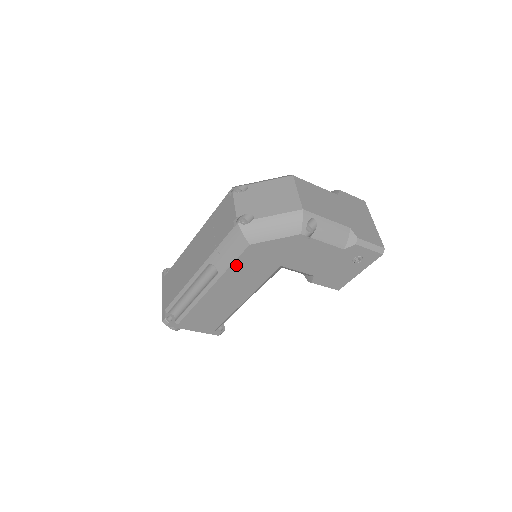
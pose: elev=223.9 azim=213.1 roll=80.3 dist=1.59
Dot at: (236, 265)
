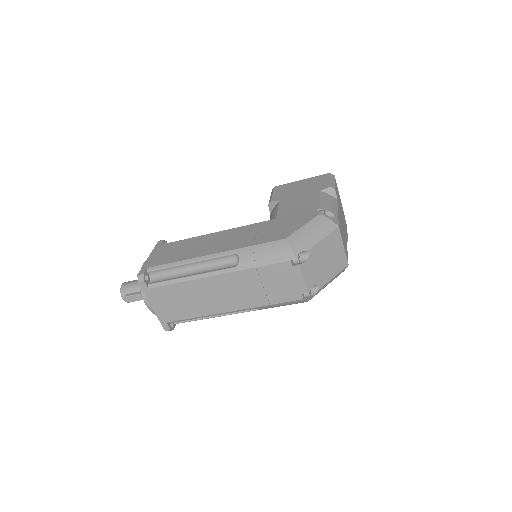
Dot at: occluded
